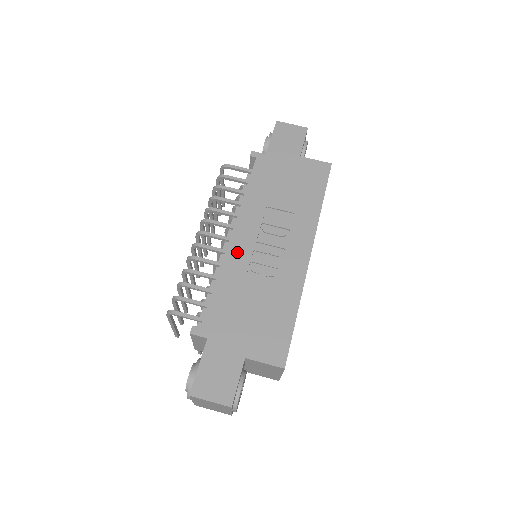
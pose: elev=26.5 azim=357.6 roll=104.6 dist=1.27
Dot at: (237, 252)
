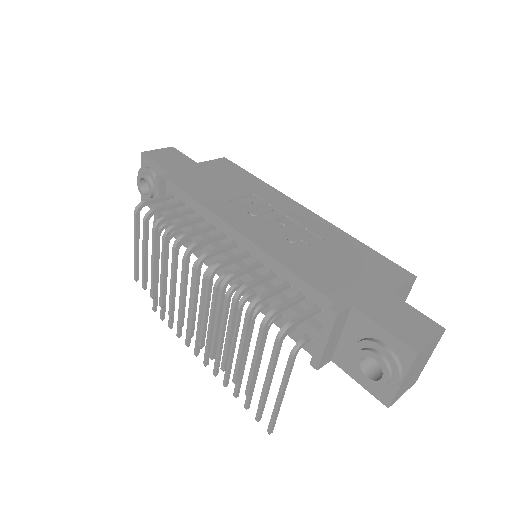
Dot at: (263, 238)
